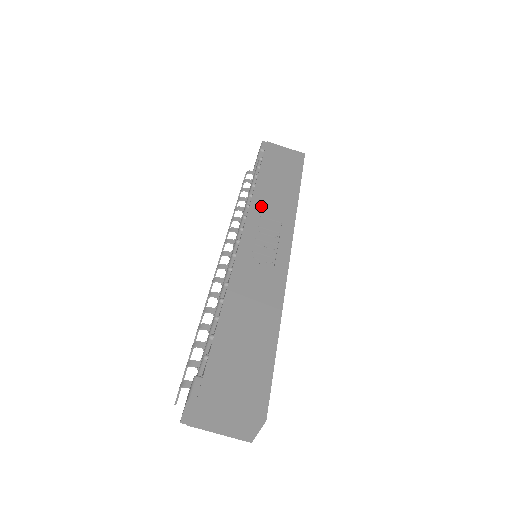
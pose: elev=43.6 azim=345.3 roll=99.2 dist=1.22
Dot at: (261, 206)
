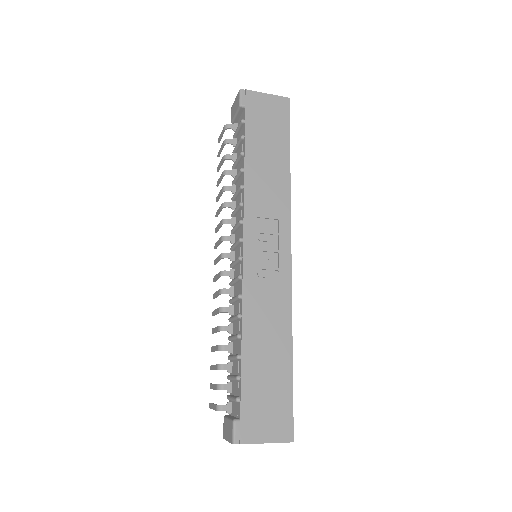
Dot at: (255, 202)
